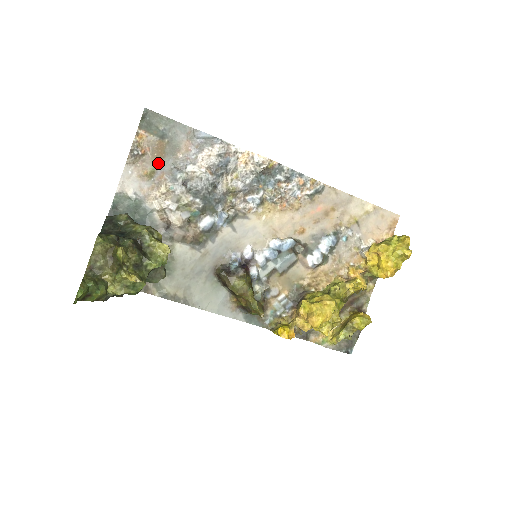
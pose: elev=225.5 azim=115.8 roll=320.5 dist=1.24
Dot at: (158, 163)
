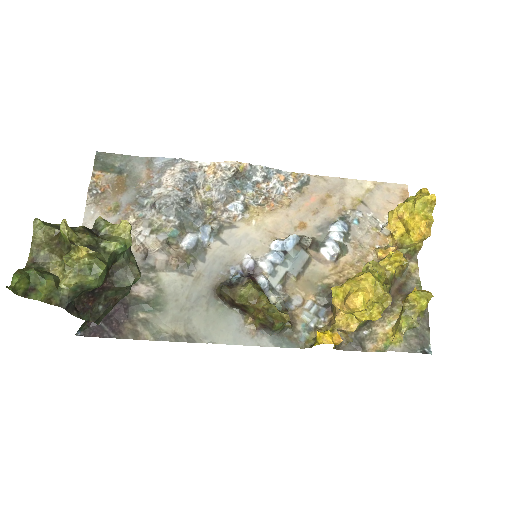
Dot at: (121, 197)
